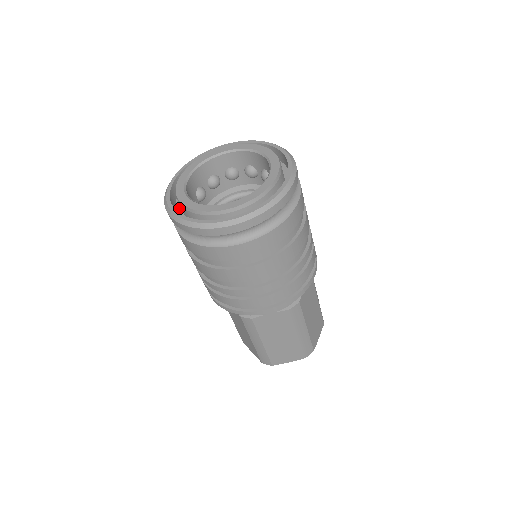
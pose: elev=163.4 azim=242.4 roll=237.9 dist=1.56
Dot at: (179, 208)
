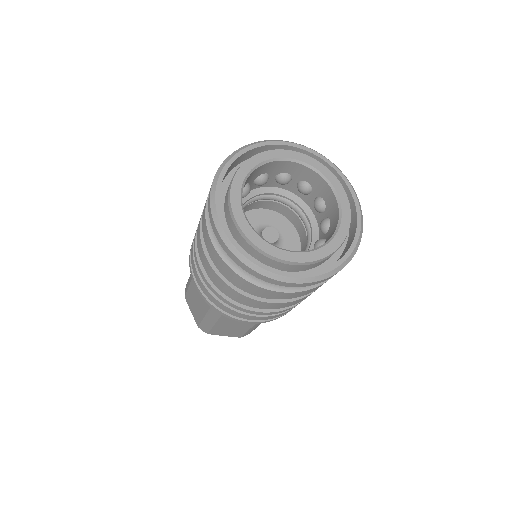
Dot at: occluded
